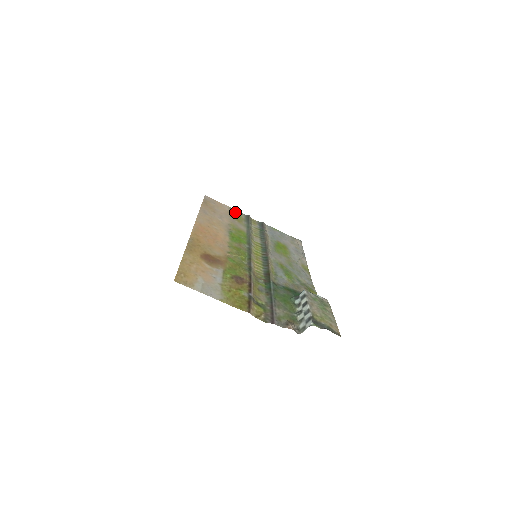
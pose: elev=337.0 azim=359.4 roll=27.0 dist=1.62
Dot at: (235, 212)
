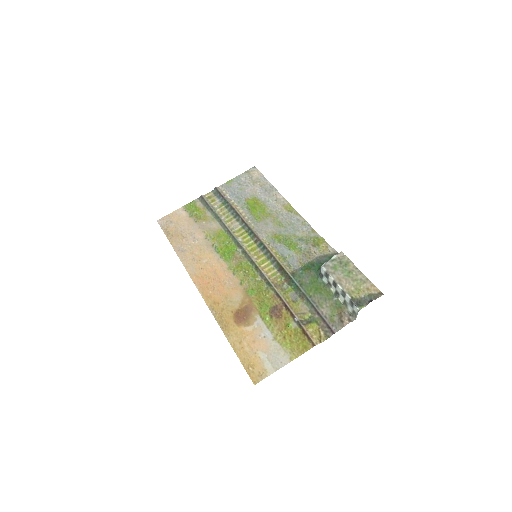
Dot at: (191, 208)
